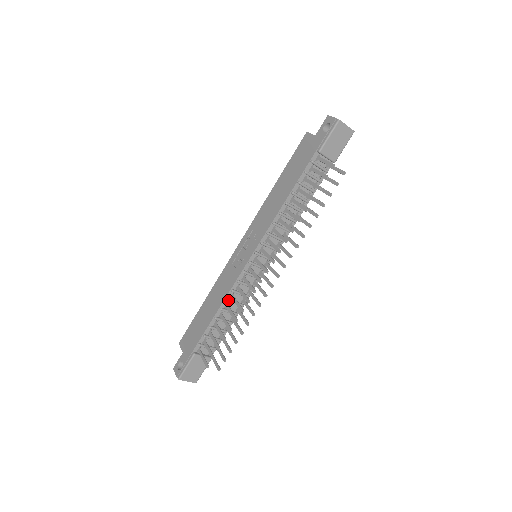
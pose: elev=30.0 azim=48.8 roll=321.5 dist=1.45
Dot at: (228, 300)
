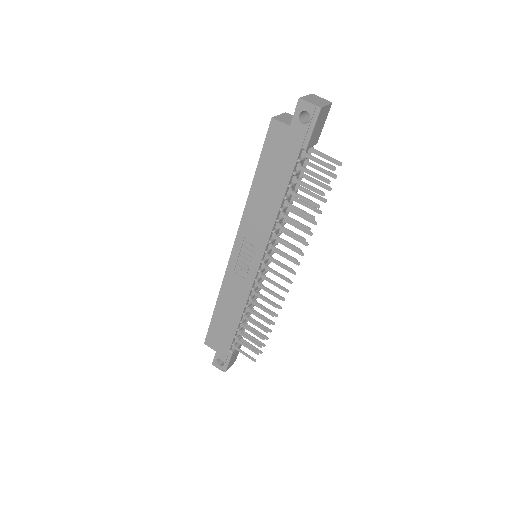
Dot at: (248, 306)
